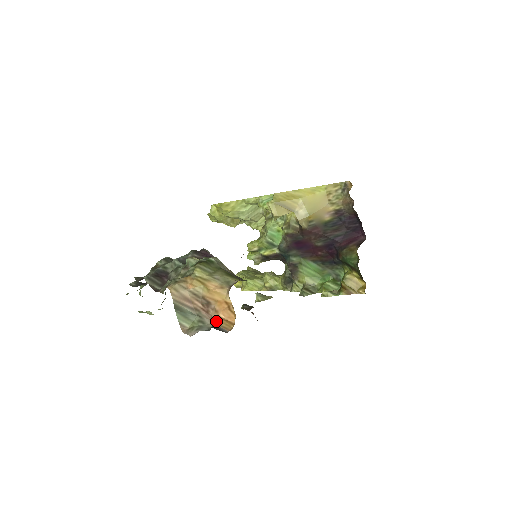
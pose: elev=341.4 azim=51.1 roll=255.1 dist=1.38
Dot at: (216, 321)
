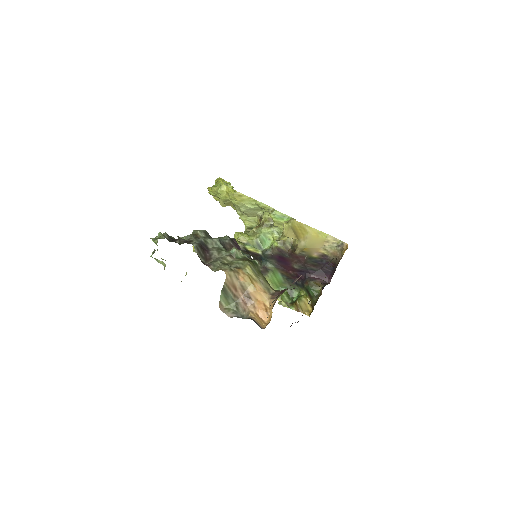
Dot at: (253, 315)
